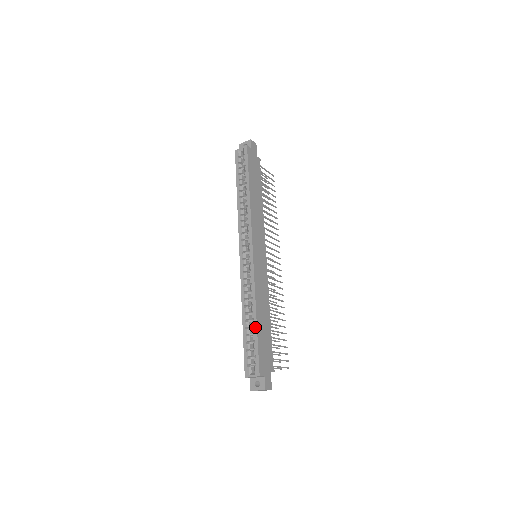
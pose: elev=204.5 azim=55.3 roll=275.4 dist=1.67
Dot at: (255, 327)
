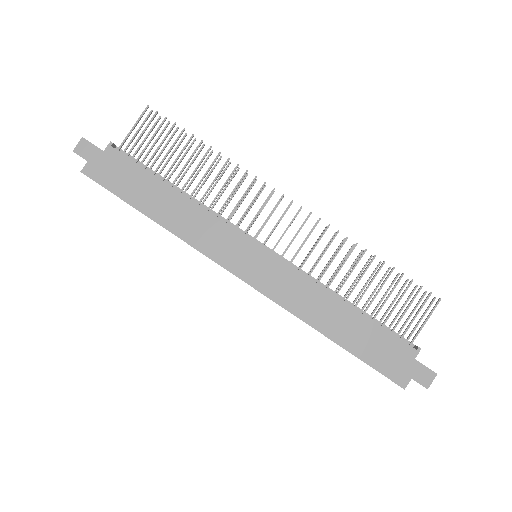
Dot at: occluded
